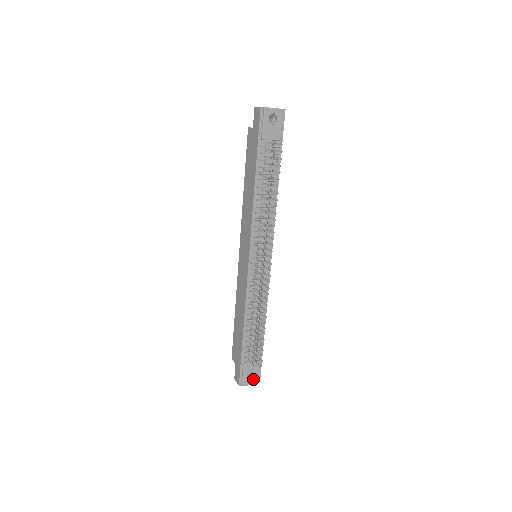
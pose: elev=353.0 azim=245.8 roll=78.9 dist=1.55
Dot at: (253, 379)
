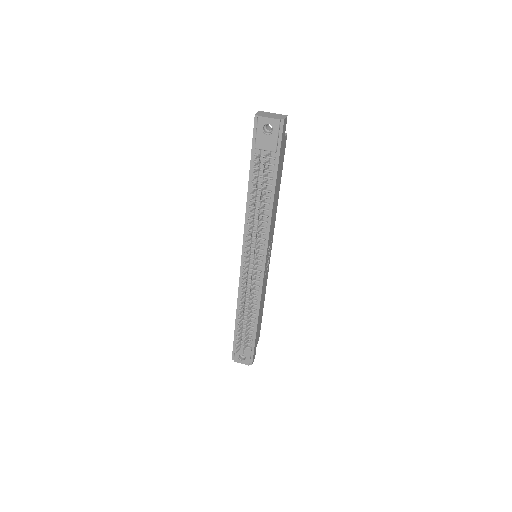
Dot at: (245, 360)
